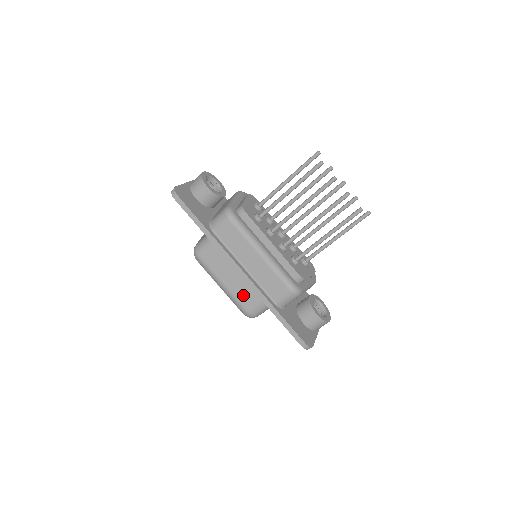
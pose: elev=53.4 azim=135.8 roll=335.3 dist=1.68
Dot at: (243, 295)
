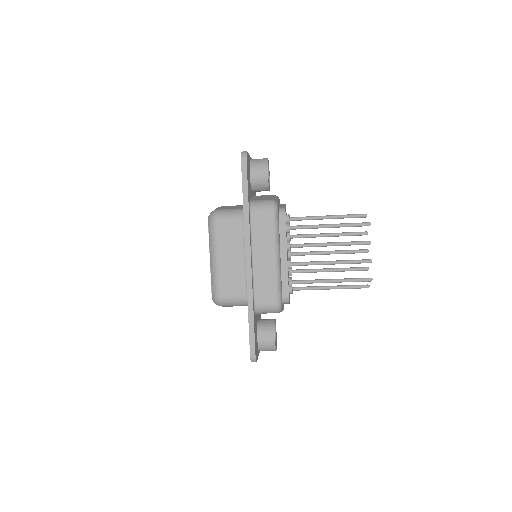
Dot at: (228, 280)
